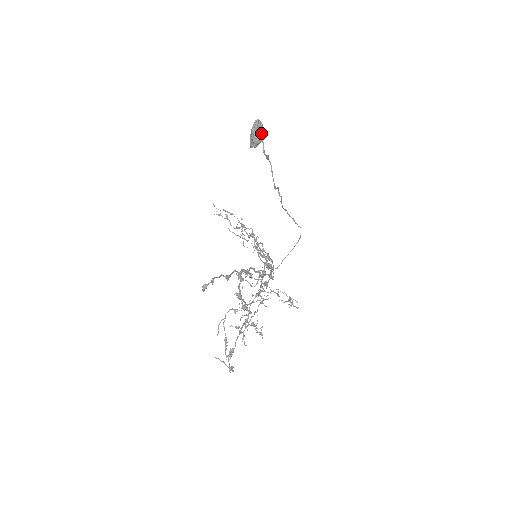
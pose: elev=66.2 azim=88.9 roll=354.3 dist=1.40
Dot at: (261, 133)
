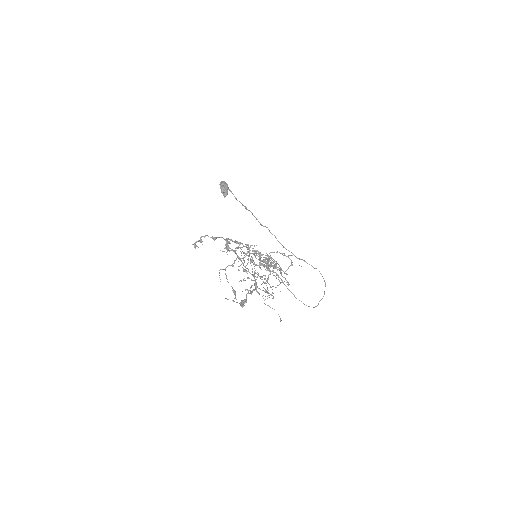
Dot at: (225, 185)
